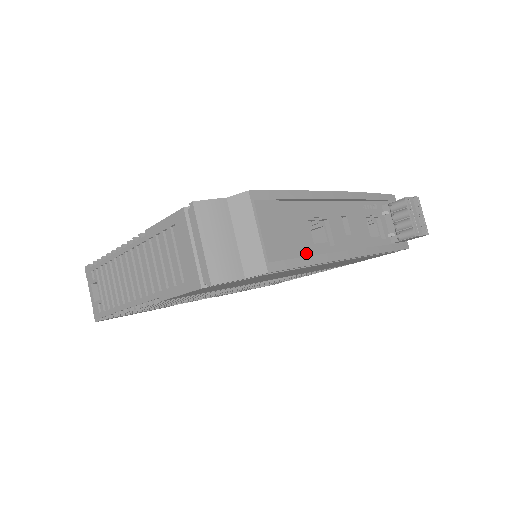
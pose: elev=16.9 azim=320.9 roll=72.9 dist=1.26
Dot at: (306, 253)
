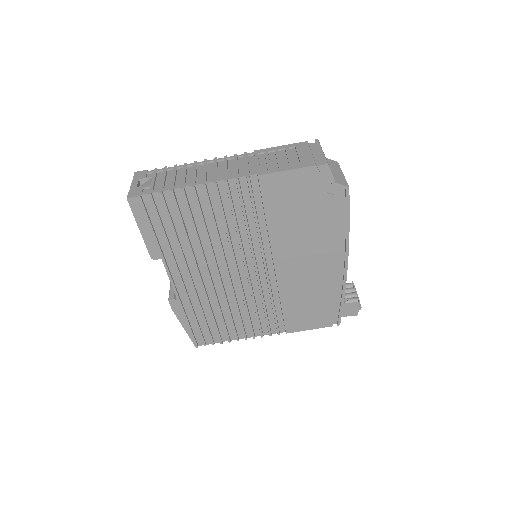
Dot at: occluded
